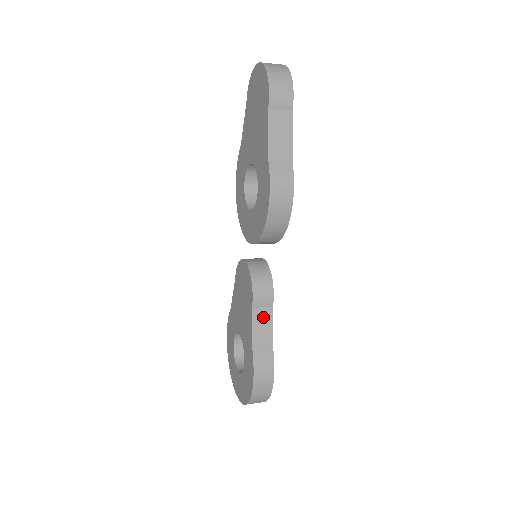
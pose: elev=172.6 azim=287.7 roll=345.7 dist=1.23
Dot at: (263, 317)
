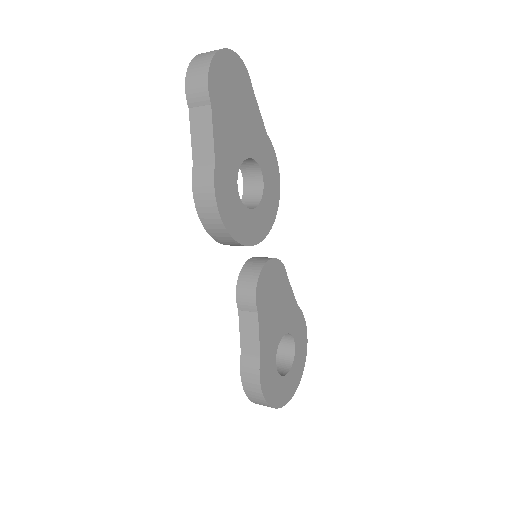
Dot at: (249, 321)
